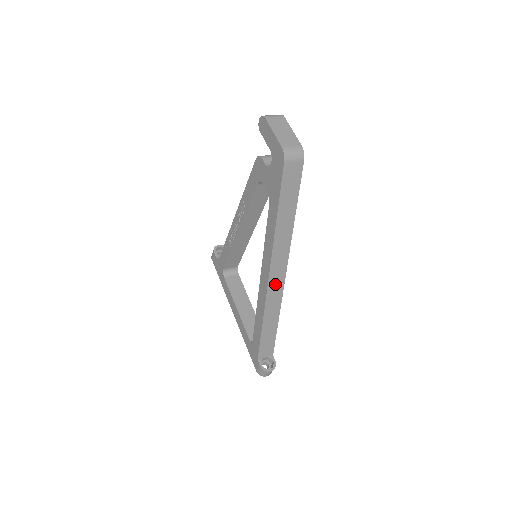
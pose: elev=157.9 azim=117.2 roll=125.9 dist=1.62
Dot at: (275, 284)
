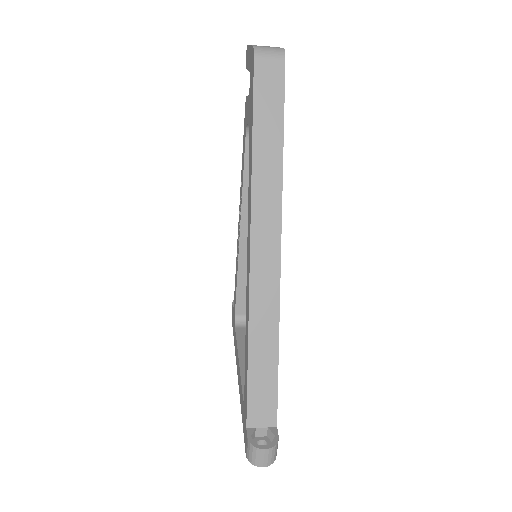
Dot at: (263, 266)
